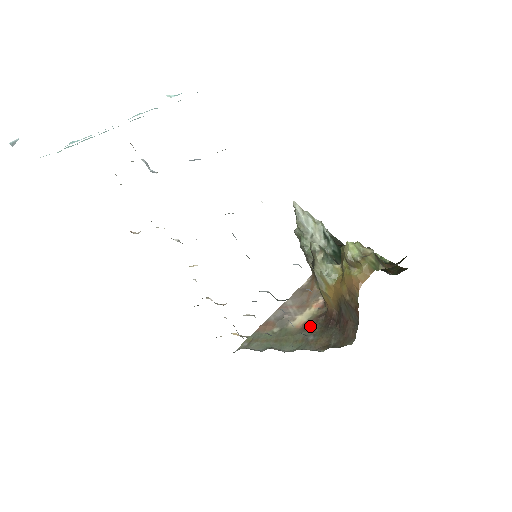
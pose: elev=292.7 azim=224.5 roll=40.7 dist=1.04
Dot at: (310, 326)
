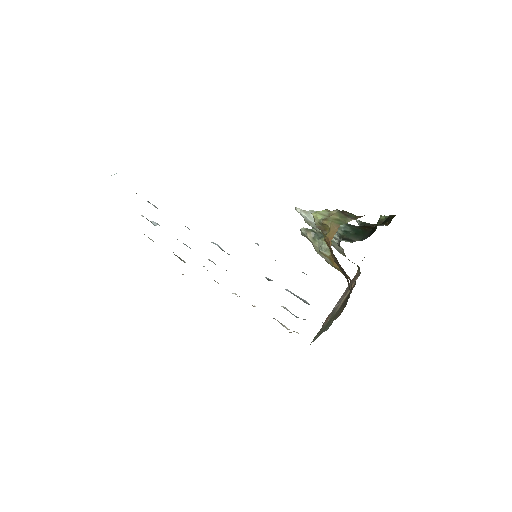
Dot at: (343, 302)
